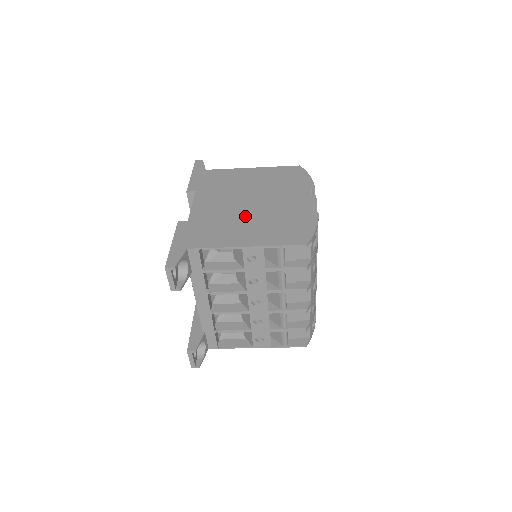
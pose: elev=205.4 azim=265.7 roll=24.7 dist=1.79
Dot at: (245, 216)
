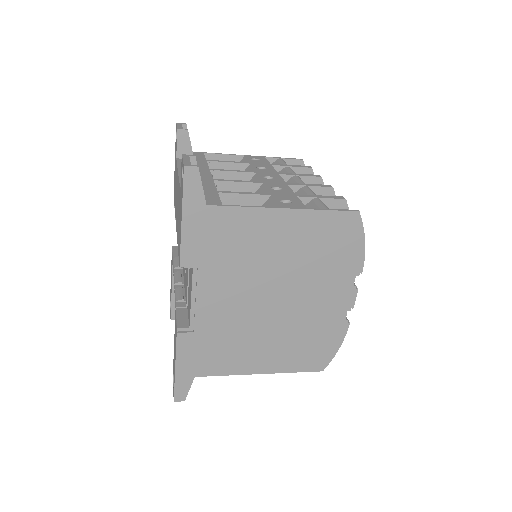
Dot at: (264, 327)
